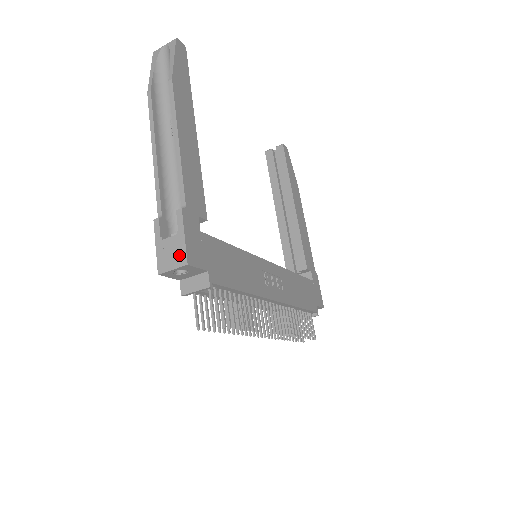
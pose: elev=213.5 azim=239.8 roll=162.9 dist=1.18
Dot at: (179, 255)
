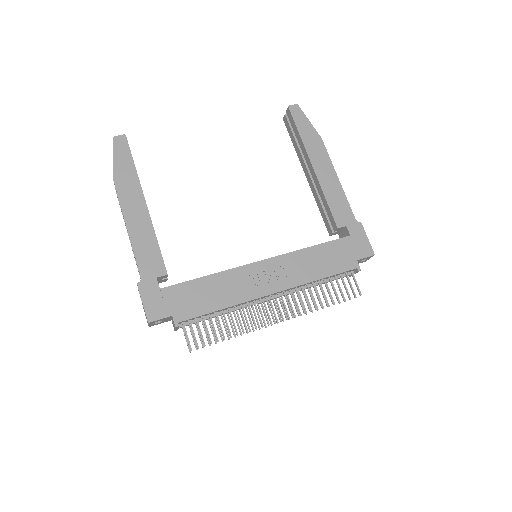
Dot at: (146, 316)
